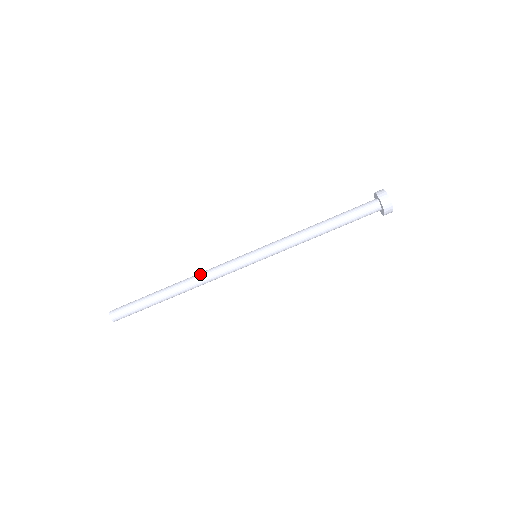
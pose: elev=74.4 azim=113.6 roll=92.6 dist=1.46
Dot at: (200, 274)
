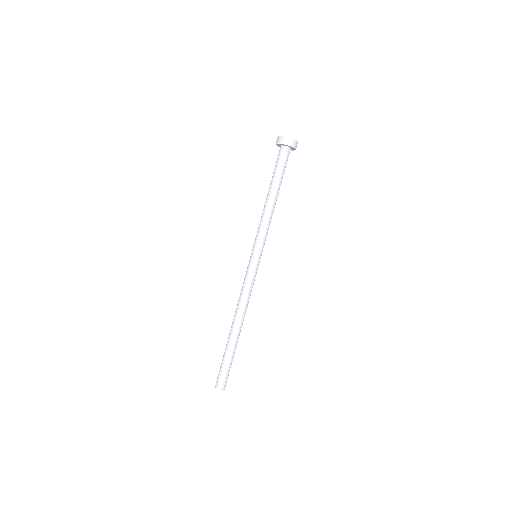
Dot at: (238, 303)
